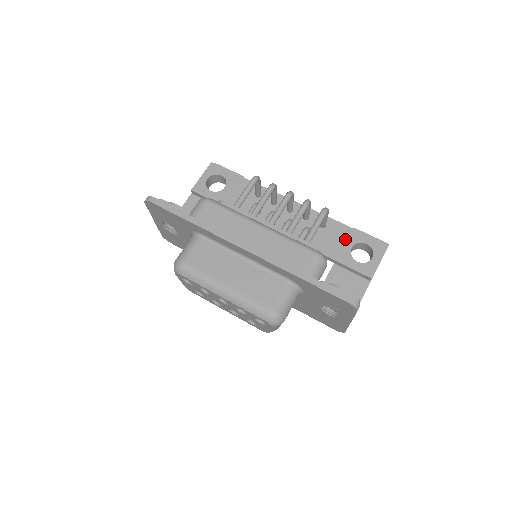
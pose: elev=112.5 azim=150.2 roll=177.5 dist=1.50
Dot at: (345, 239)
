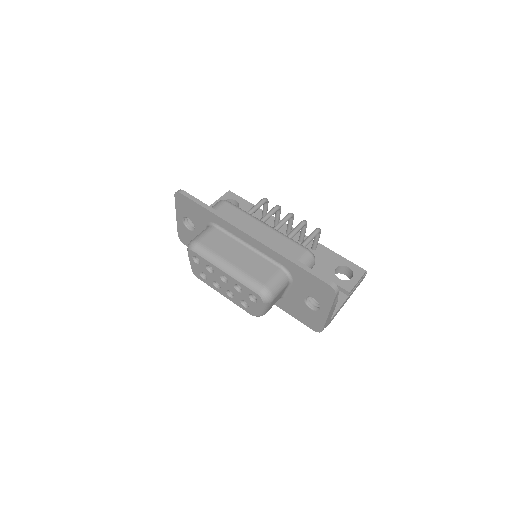
Dot at: (331, 261)
